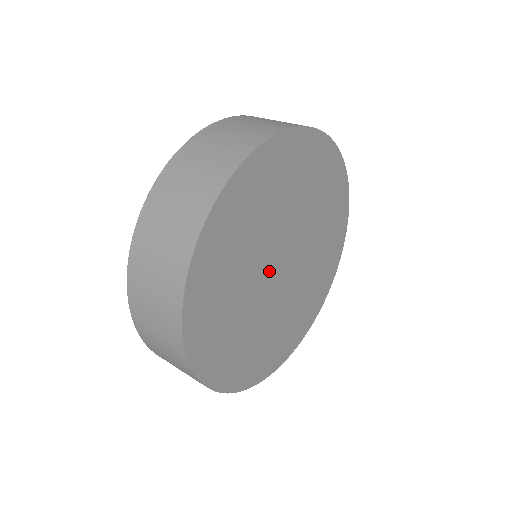
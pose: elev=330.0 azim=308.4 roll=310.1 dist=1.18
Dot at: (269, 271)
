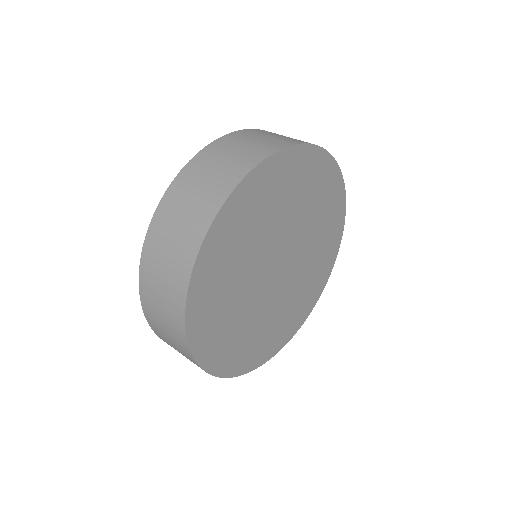
Dot at: (270, 260)
